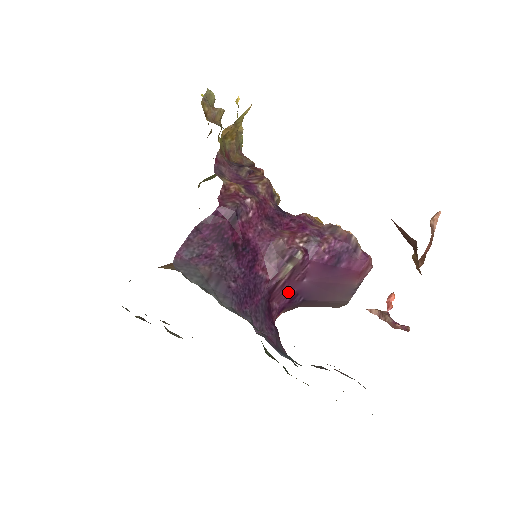
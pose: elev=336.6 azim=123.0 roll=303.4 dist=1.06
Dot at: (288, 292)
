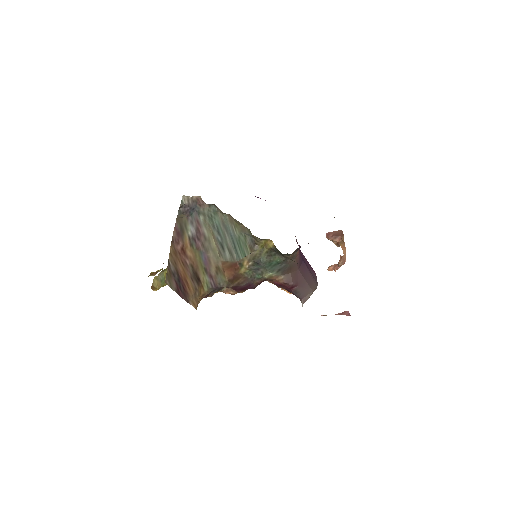
Dot at: occluded
